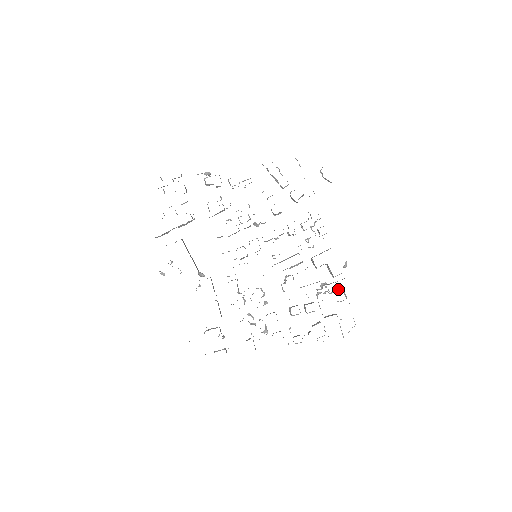
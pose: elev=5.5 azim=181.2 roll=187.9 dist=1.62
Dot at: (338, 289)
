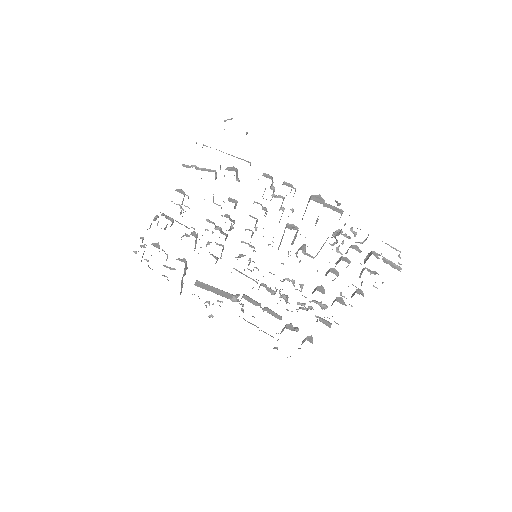
Dot at: (352, 232)
